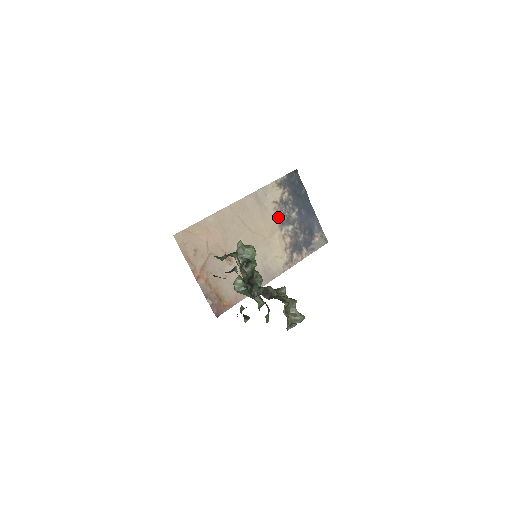
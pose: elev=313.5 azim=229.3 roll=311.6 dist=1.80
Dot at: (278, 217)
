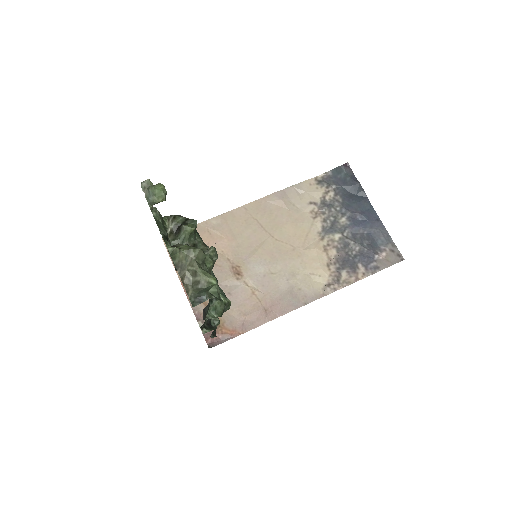
Dot at: (317, 222)
